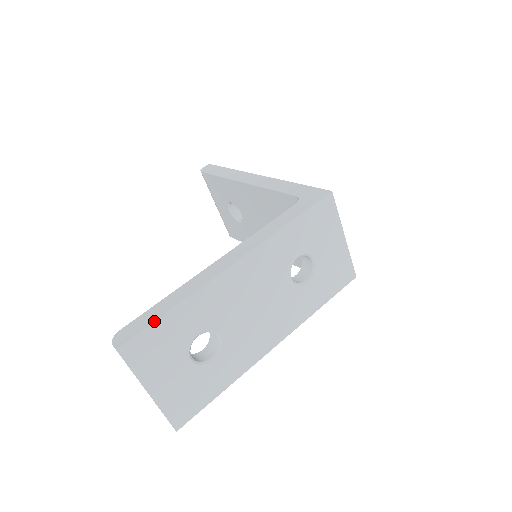
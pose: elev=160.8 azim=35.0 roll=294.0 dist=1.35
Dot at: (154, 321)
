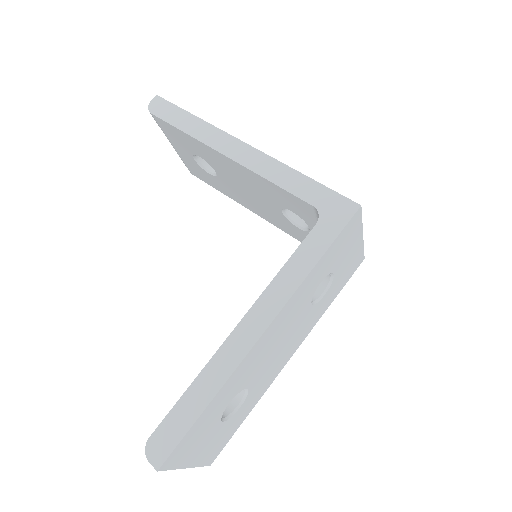
Dot at: (190, 428)
